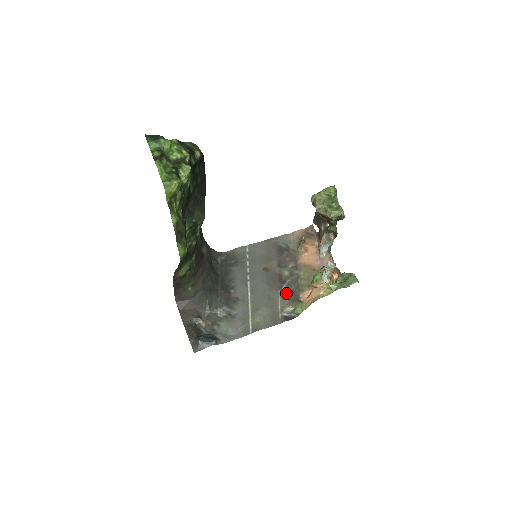
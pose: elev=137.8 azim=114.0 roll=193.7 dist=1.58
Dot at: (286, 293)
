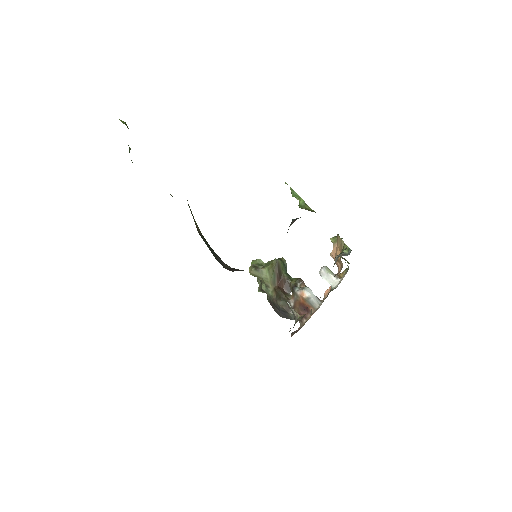
Dot at: occluded
